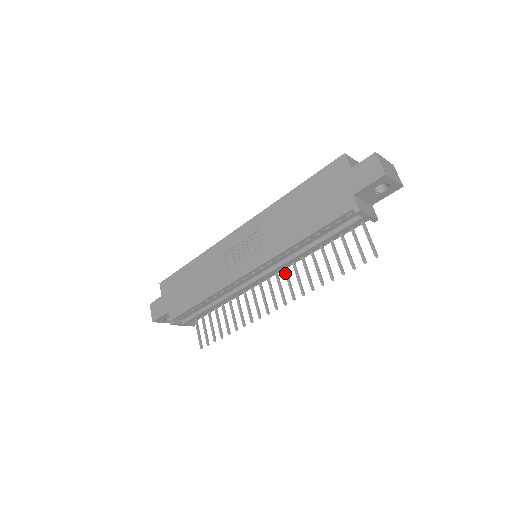
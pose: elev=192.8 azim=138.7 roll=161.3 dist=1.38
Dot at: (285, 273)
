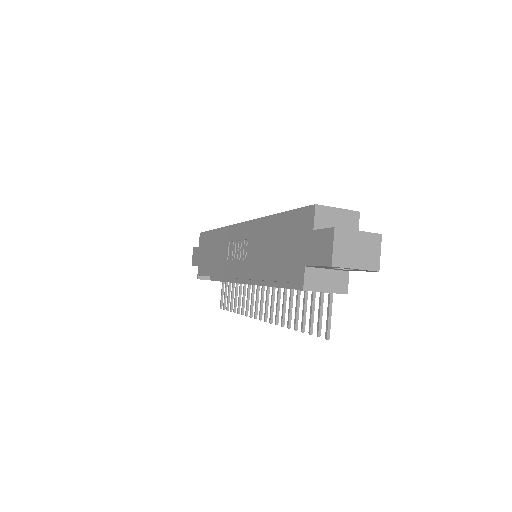
Dot at: (272, 289)
